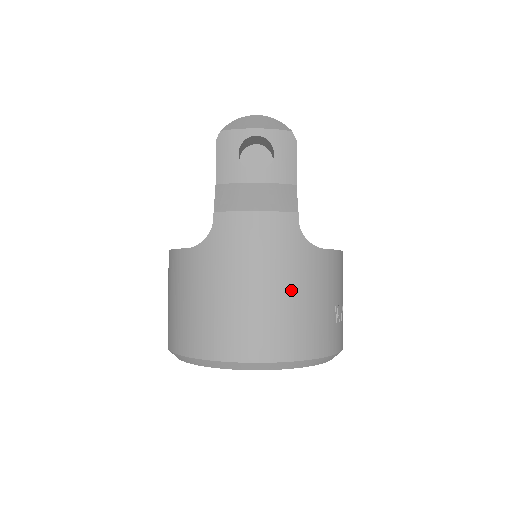
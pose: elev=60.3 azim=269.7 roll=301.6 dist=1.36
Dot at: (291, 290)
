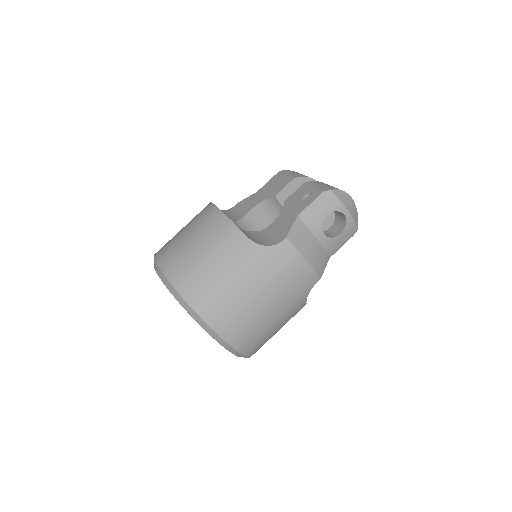
Dot at: (277, 316)
